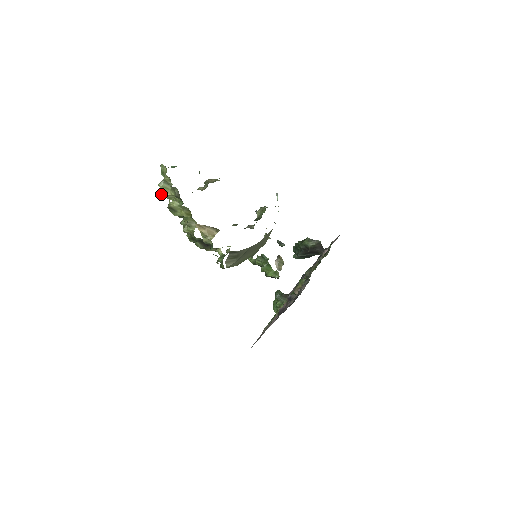
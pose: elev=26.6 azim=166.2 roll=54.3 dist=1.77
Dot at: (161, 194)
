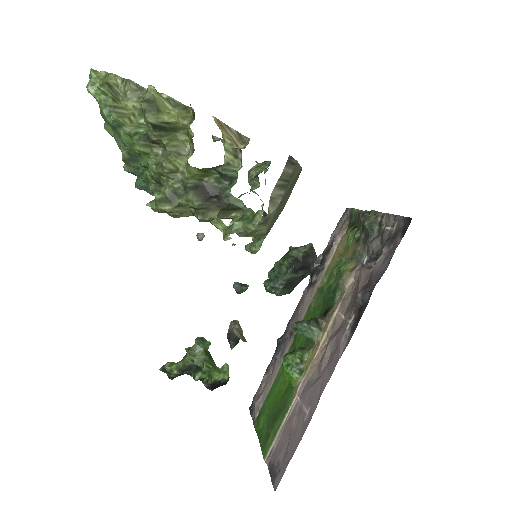
Dot at: (108, 99)
